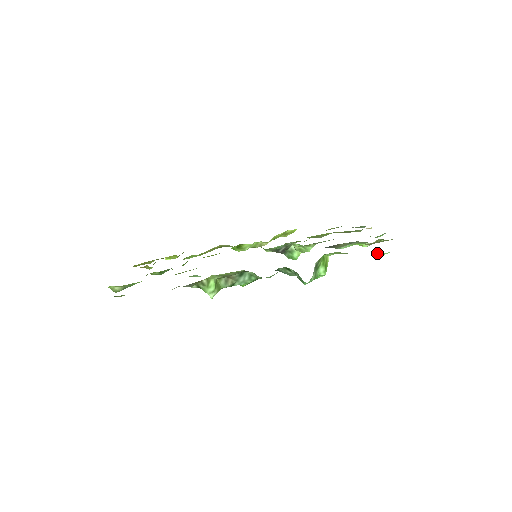
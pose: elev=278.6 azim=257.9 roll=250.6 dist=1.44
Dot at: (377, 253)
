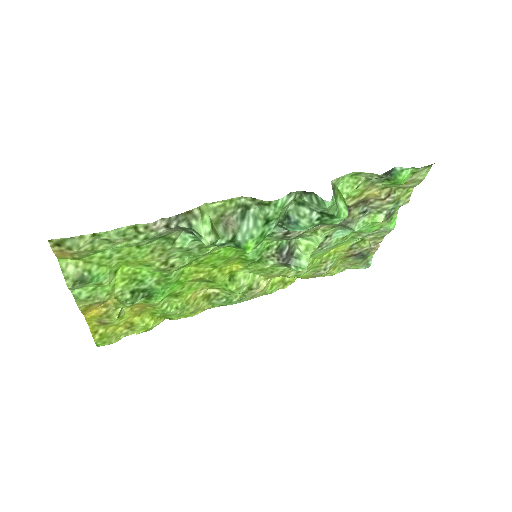
Dot at: (397, 173)
